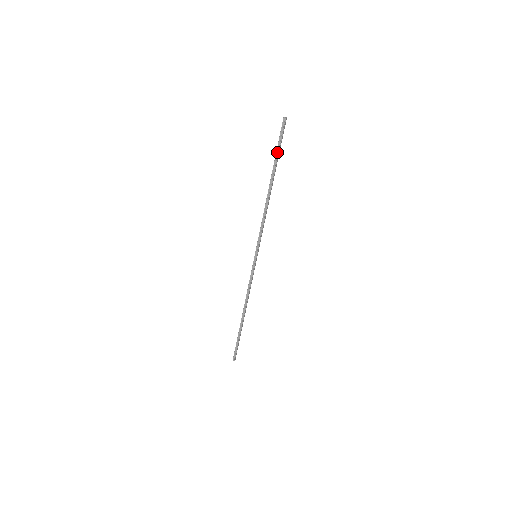
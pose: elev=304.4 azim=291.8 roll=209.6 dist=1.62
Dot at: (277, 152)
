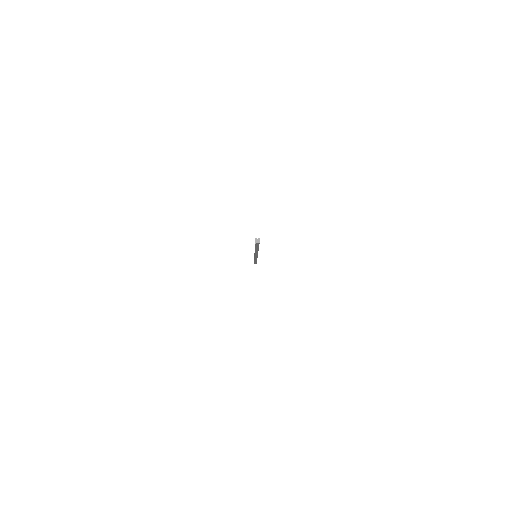
Dot at: (256, 247)
